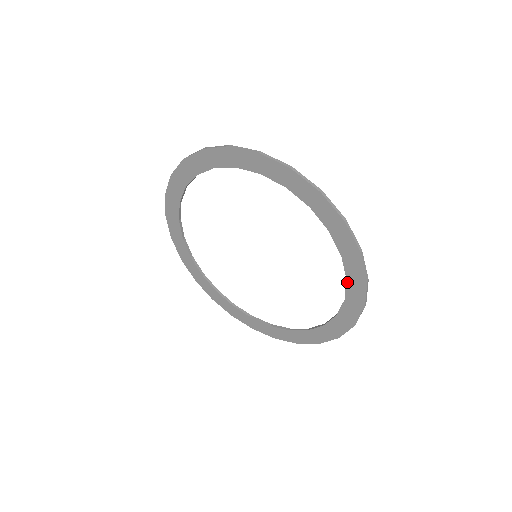
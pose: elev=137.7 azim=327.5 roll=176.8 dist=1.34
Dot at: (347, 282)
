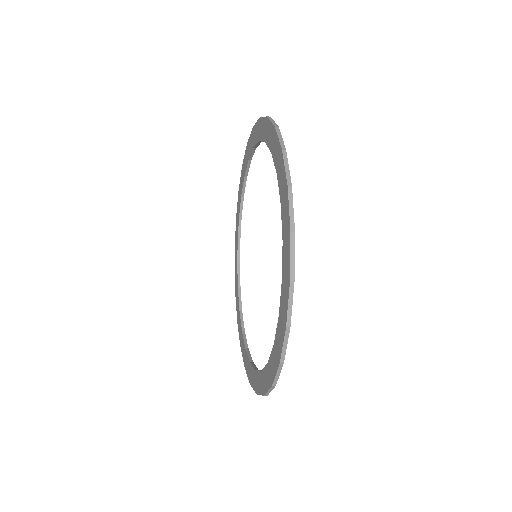
Dot at: (283, 246)
